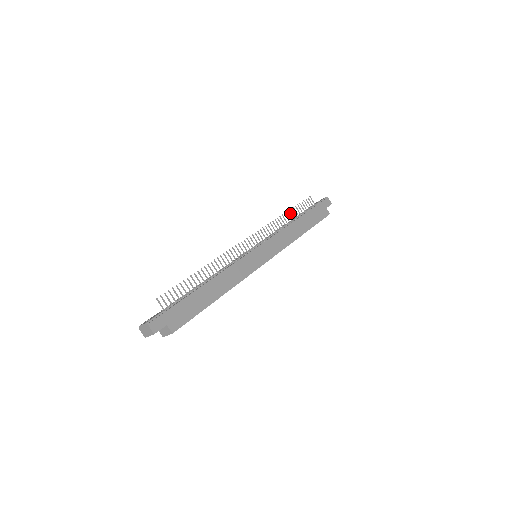
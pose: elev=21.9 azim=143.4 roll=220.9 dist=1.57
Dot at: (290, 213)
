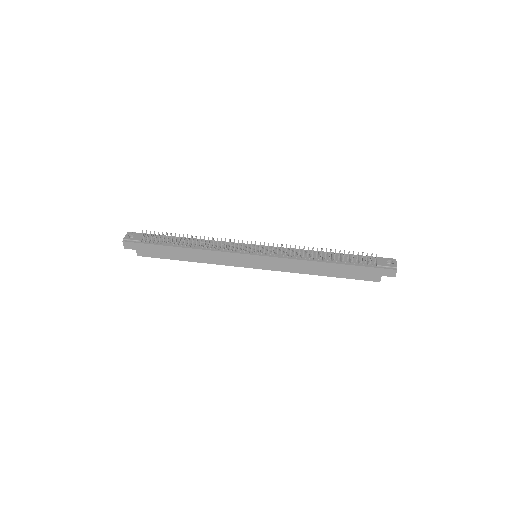
Dot at: (330, 252)
